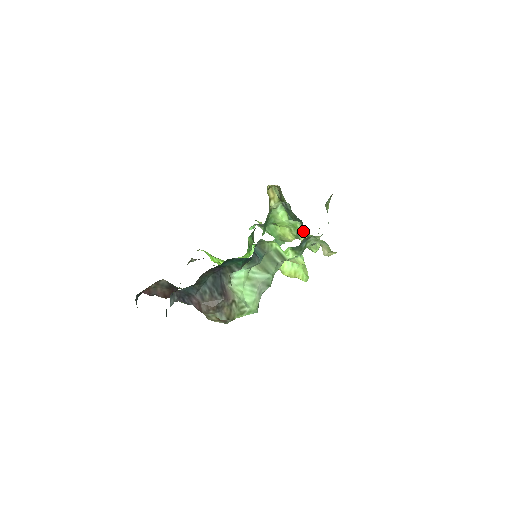
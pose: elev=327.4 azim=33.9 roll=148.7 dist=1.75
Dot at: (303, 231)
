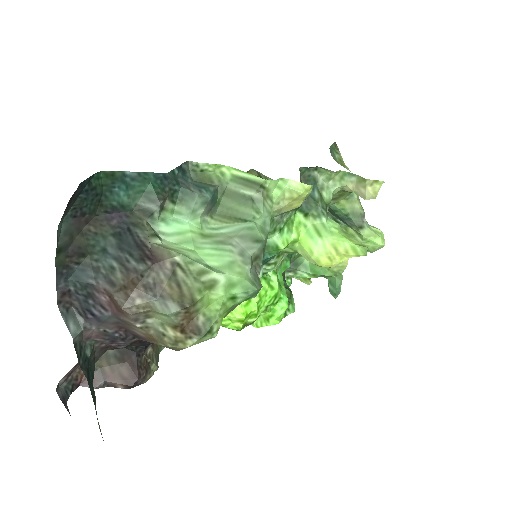
Dot at: (341, 225)
